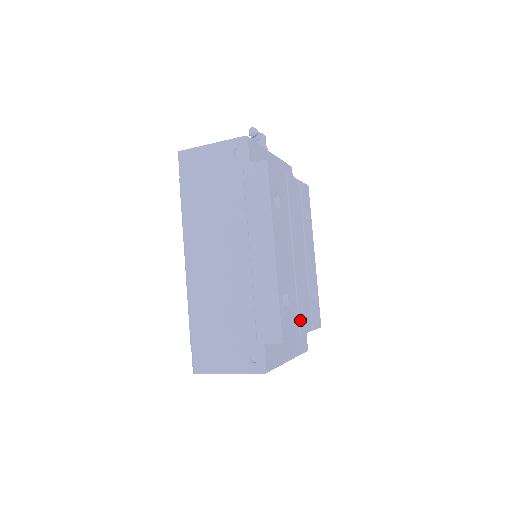
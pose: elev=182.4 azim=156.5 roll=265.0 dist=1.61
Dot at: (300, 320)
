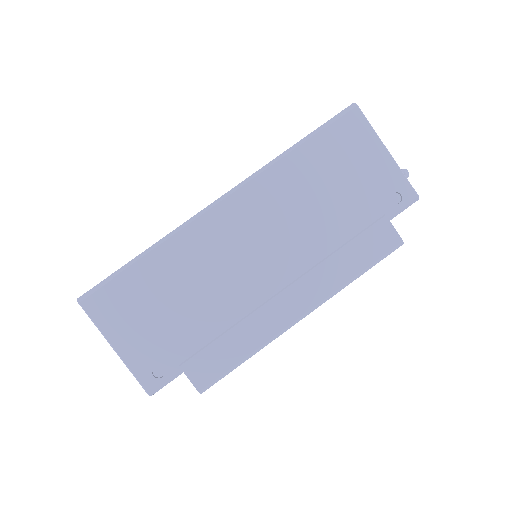
Dot at: occluded
